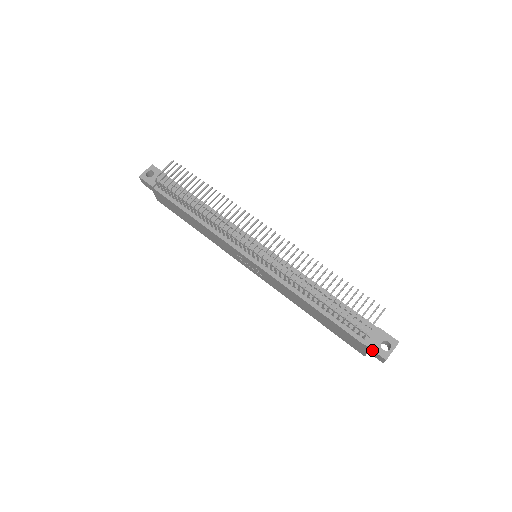
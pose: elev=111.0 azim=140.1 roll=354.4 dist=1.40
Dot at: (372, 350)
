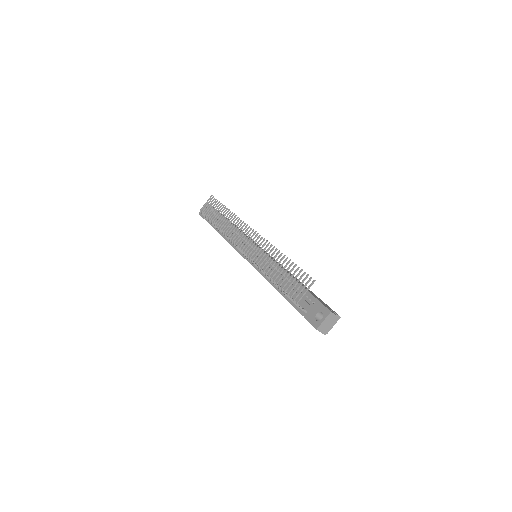
Dot at: occluded
